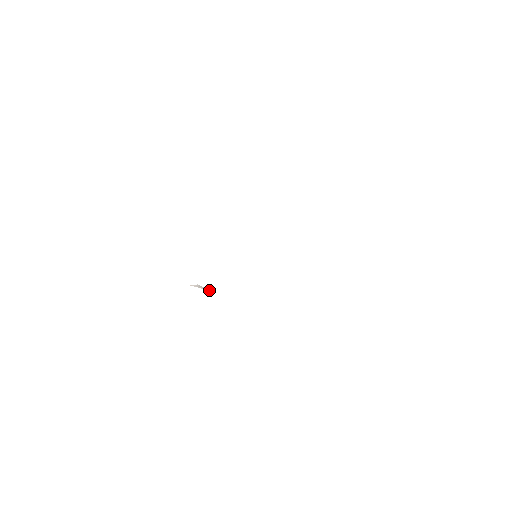
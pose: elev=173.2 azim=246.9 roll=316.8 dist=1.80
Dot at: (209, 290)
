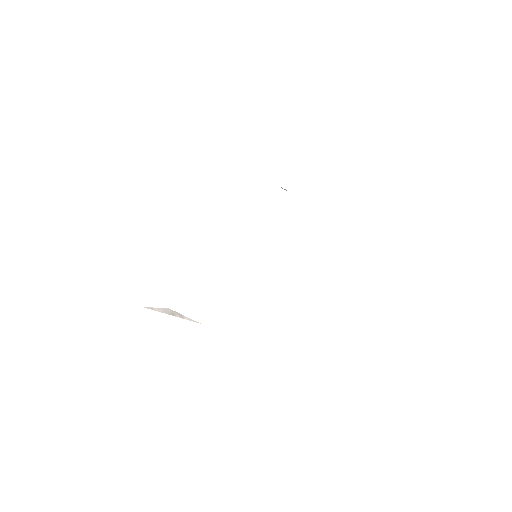
Dot at: (196, 321)
